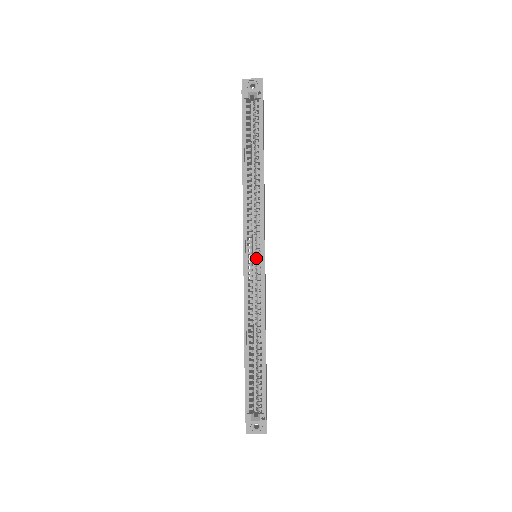
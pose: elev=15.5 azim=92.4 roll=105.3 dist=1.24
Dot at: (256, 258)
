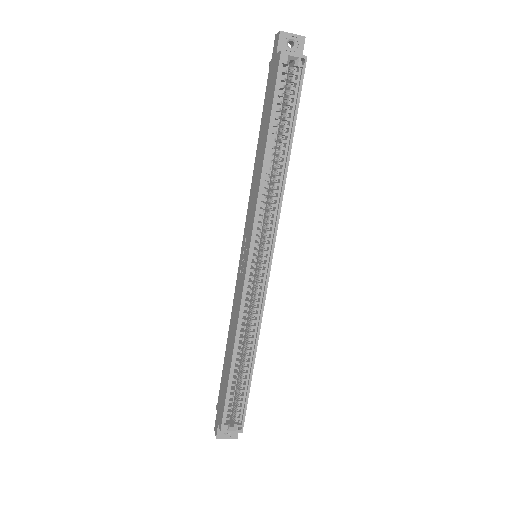
Dot at: (261, 264)
